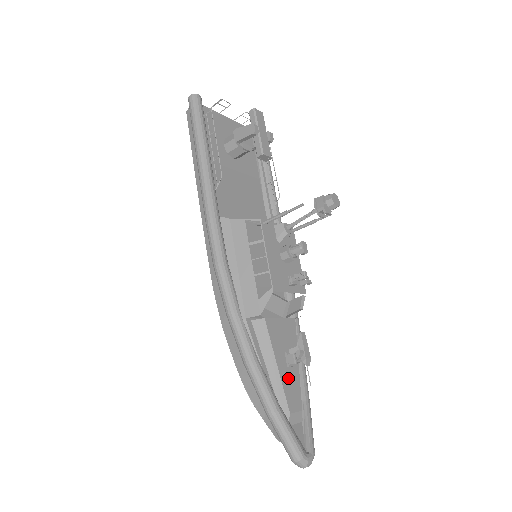
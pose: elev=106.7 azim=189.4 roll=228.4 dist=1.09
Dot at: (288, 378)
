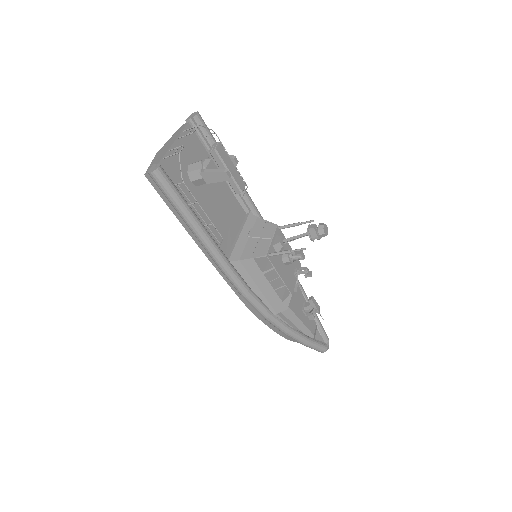
Dot at: (306, 319)
